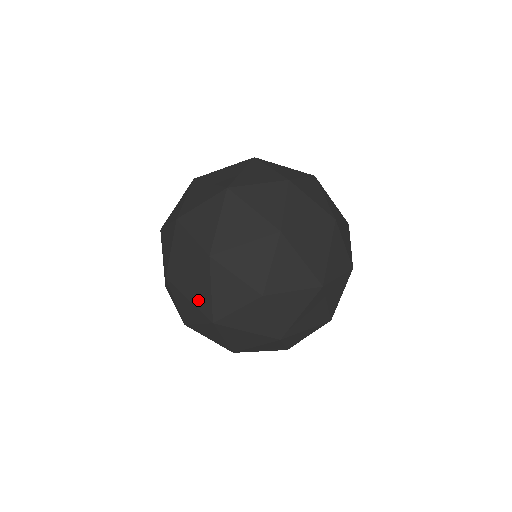
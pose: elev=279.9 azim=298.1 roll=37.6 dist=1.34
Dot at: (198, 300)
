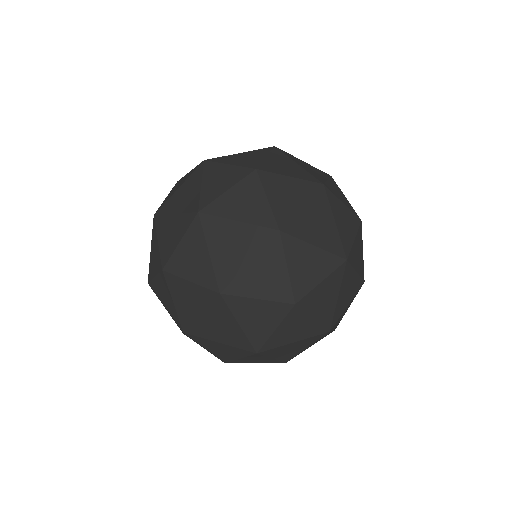
Dot at: (229, 339)
